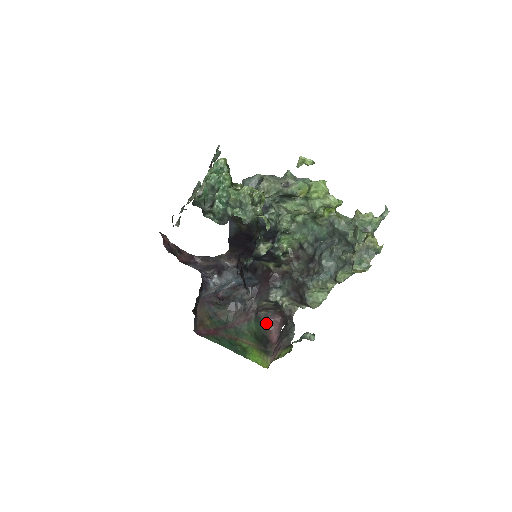
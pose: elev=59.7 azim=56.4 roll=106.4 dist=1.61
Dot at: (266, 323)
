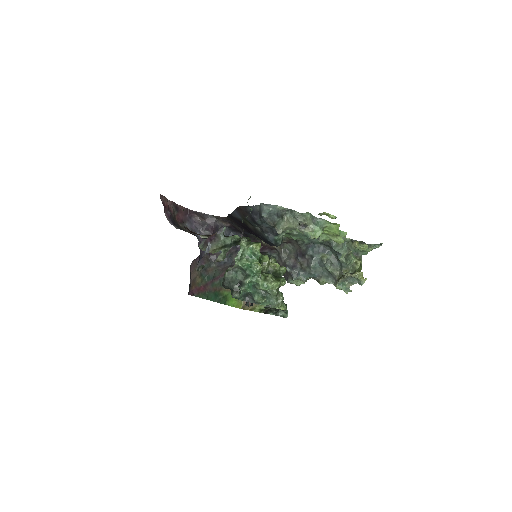
Dot at: occluded
